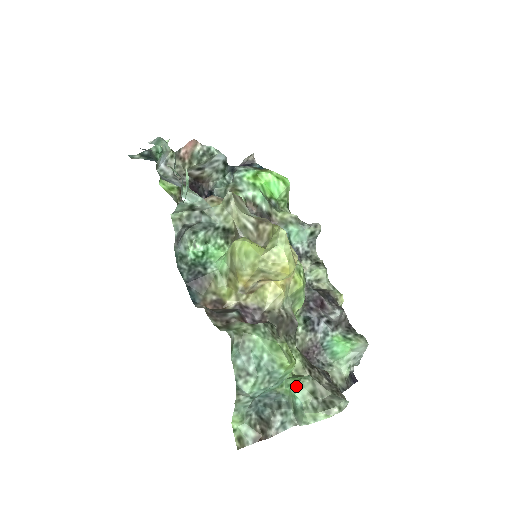
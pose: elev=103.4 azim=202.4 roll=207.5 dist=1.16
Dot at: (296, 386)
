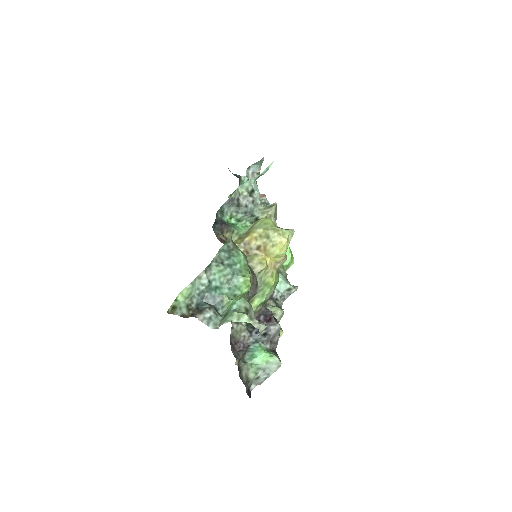
Dot at: (240, 298)
